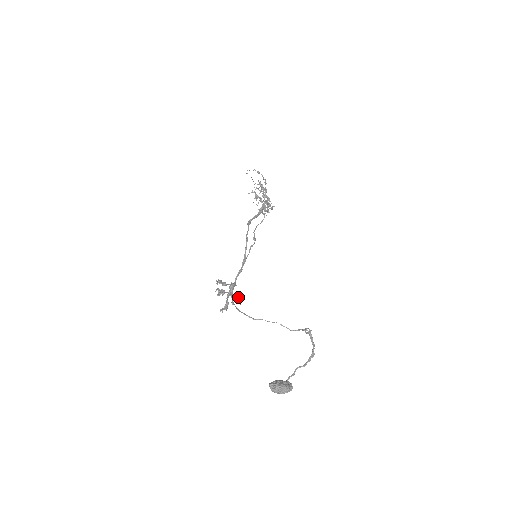
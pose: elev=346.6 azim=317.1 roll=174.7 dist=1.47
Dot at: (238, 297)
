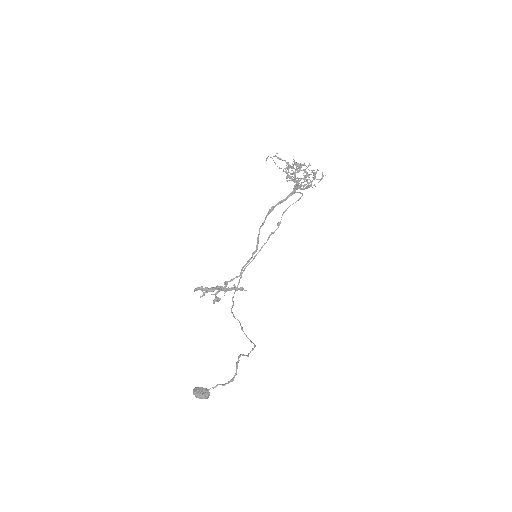
Dot at: (237, 288)
